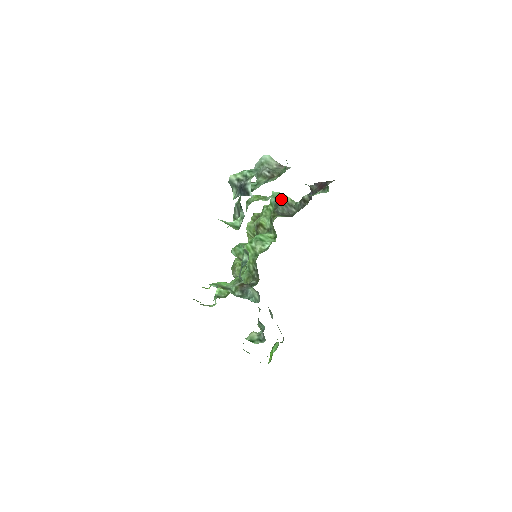
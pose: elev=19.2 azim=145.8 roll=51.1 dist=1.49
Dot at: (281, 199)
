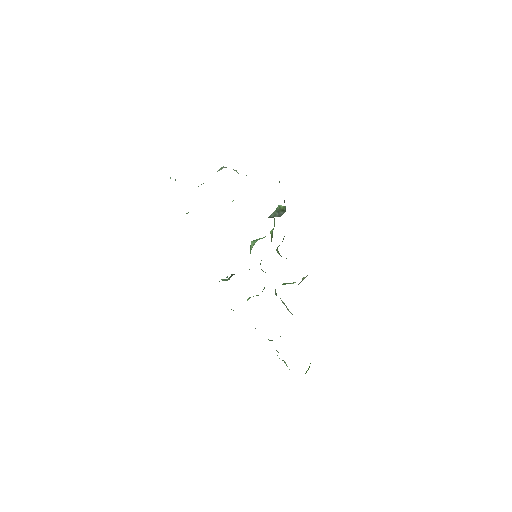
Dot at: (277, 209)
